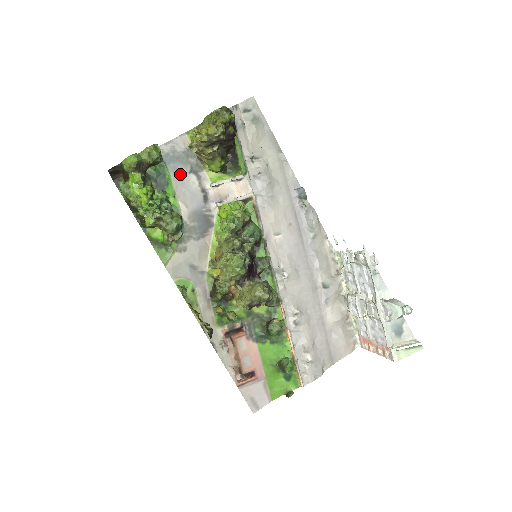
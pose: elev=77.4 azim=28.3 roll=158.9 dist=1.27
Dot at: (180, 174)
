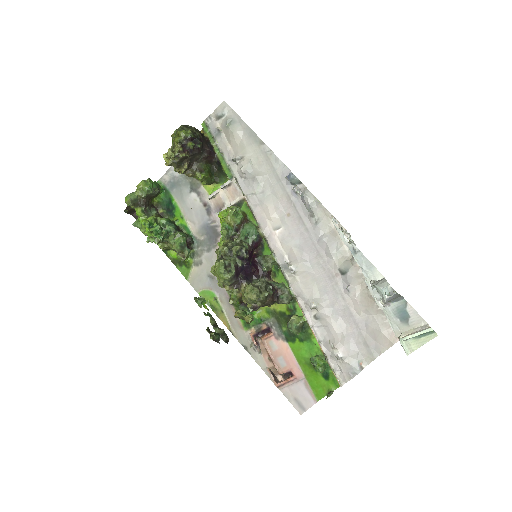
Dot at: (183, 196)
